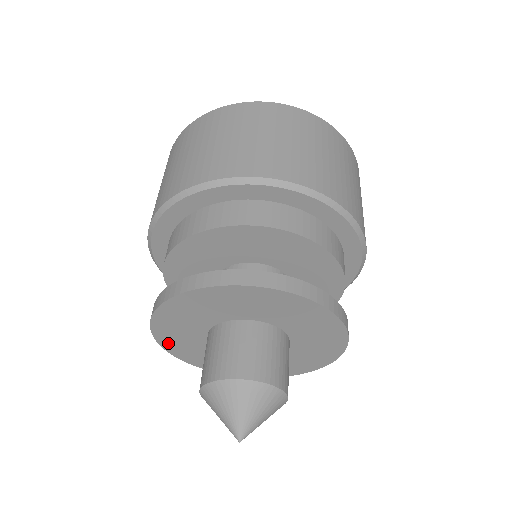
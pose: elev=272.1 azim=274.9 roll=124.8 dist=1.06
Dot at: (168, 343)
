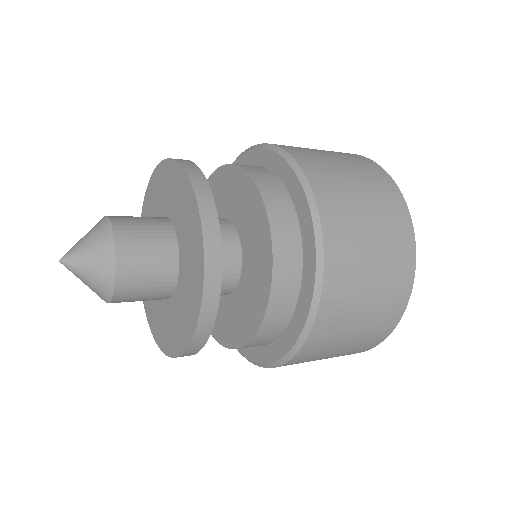
Dot at: occluded
